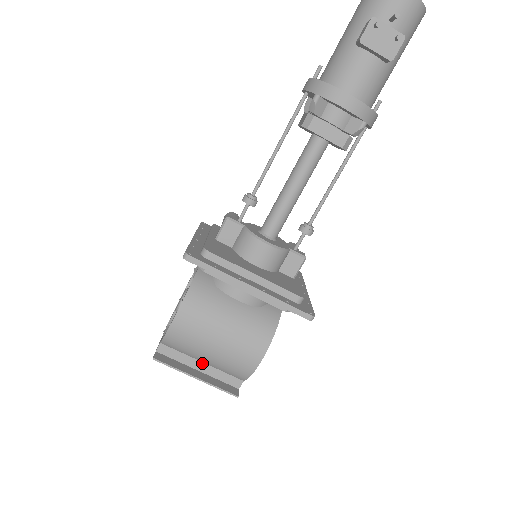
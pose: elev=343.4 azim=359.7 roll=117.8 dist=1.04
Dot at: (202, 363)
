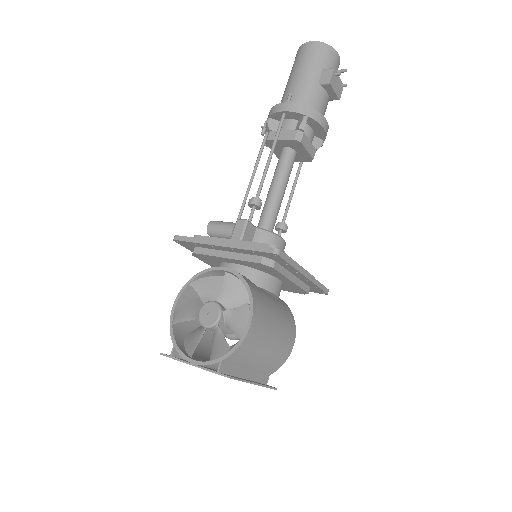
Dot at: (247, 370)
